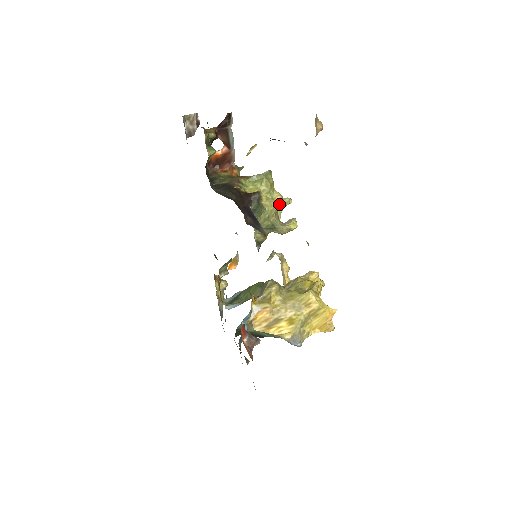
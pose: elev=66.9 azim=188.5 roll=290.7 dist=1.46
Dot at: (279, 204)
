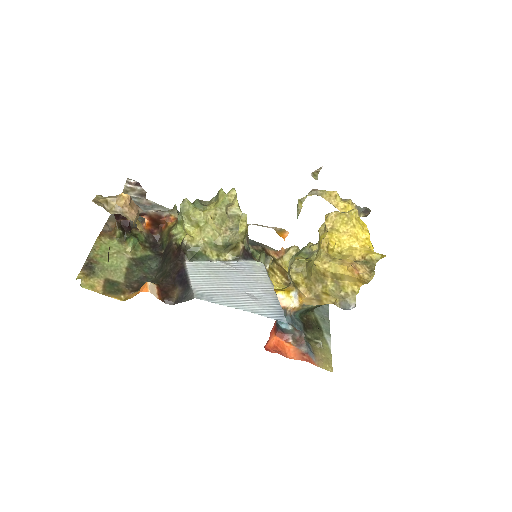
Dot at: (216, 220)
